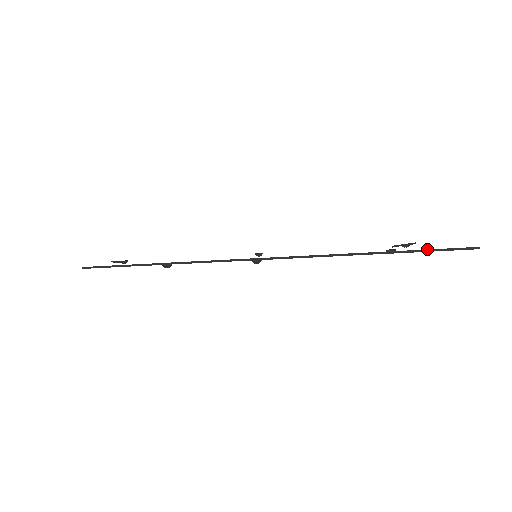
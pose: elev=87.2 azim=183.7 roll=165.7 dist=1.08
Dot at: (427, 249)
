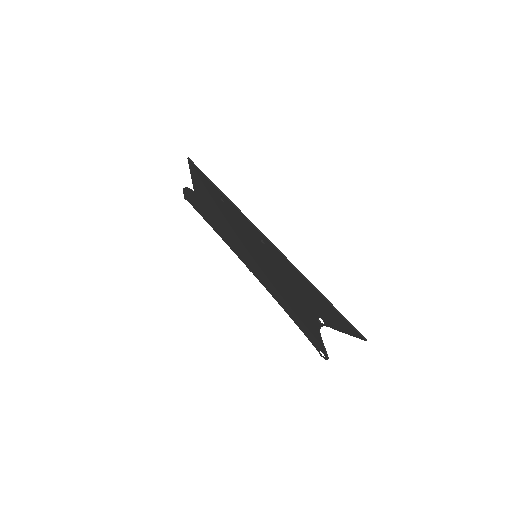
Dot at: occluded
